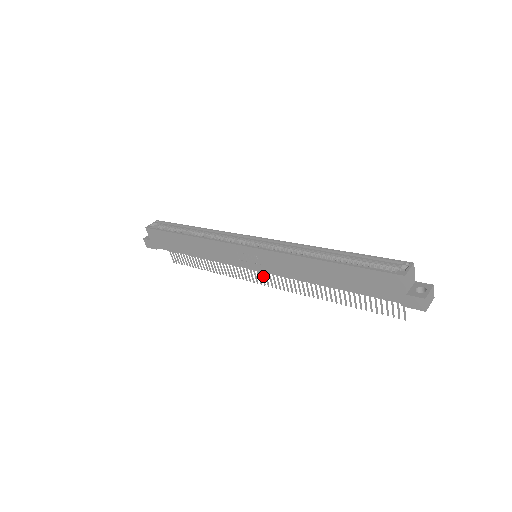
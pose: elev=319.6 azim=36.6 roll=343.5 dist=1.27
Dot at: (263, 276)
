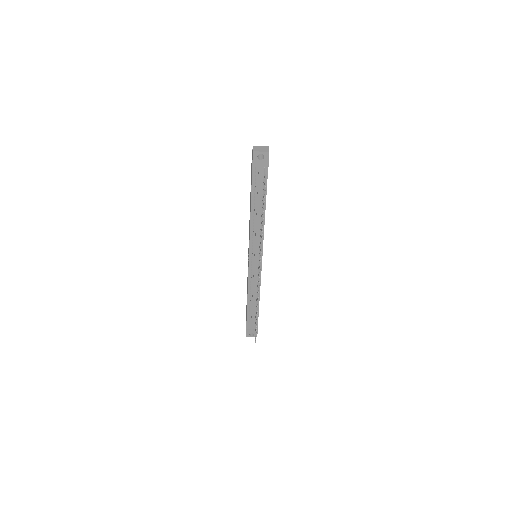
Dot at: occluded
